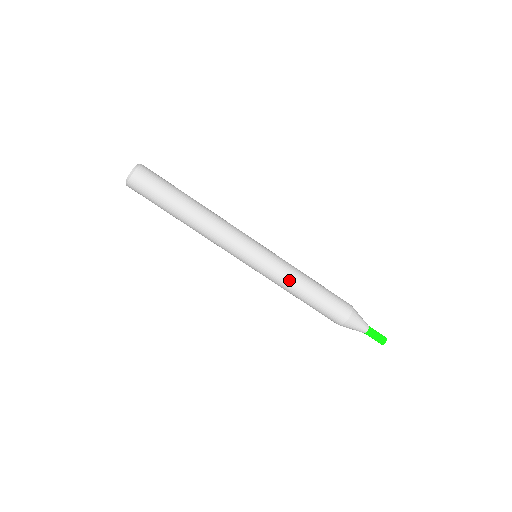
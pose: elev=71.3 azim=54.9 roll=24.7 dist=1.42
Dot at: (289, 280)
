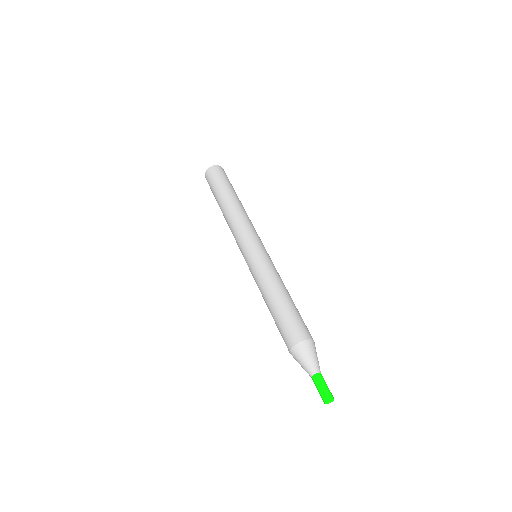
Dot at: (277, 276)
